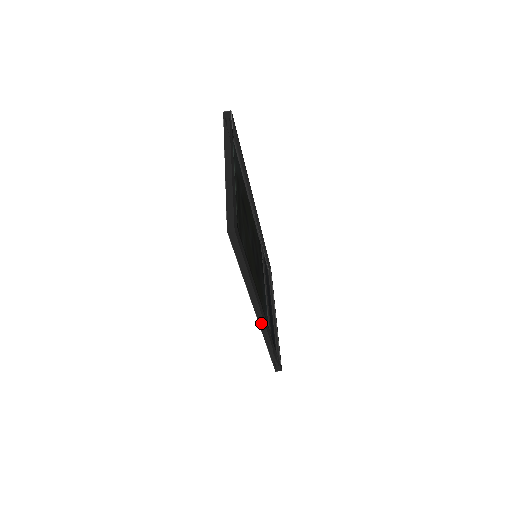
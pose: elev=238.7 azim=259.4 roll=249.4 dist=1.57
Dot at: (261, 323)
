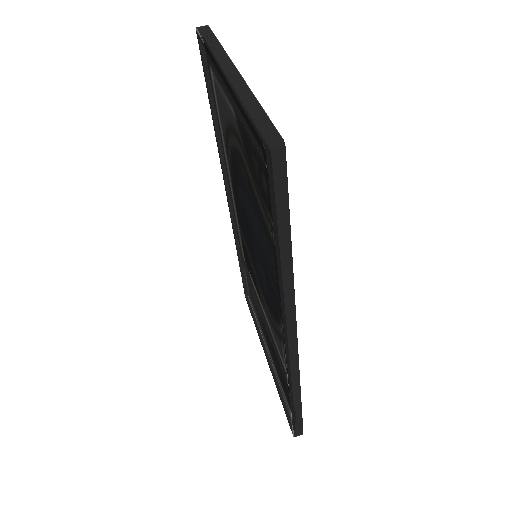
Dot at: (289, 352)
